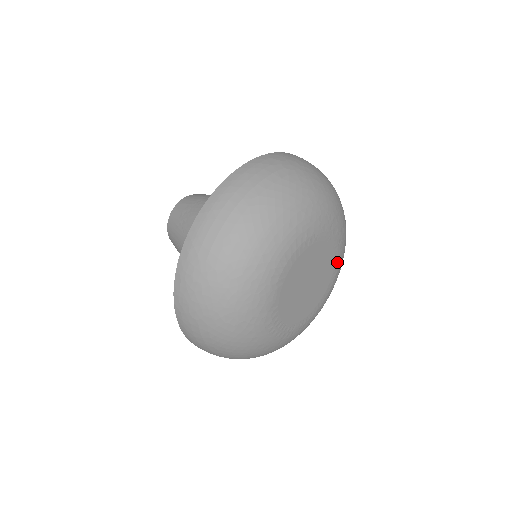
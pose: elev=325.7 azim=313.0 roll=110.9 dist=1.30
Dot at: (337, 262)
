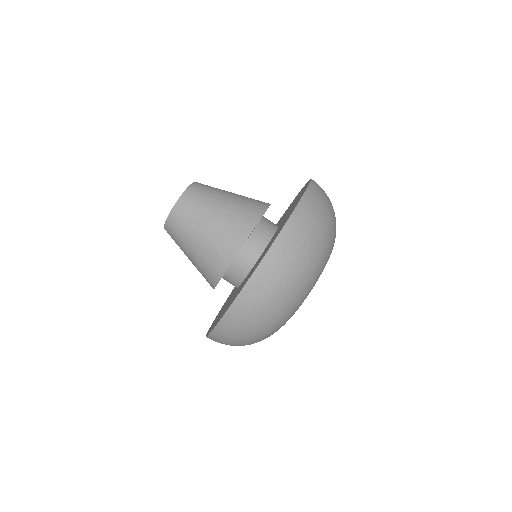
Dot at: occluded
